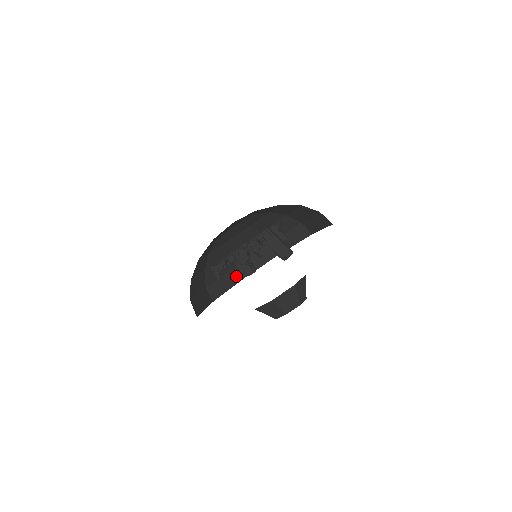
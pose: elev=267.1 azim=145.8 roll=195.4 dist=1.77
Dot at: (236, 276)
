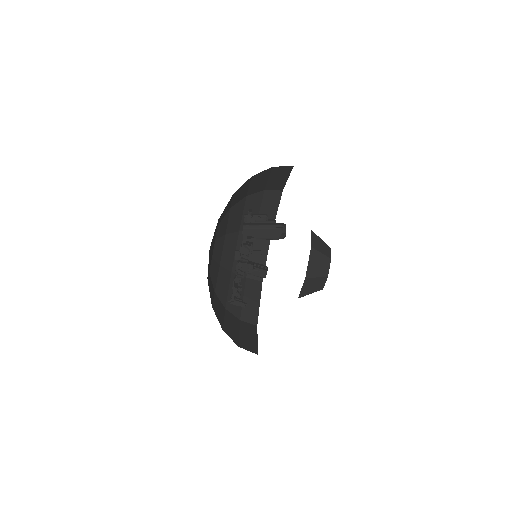
Dot at: (254, 285)
